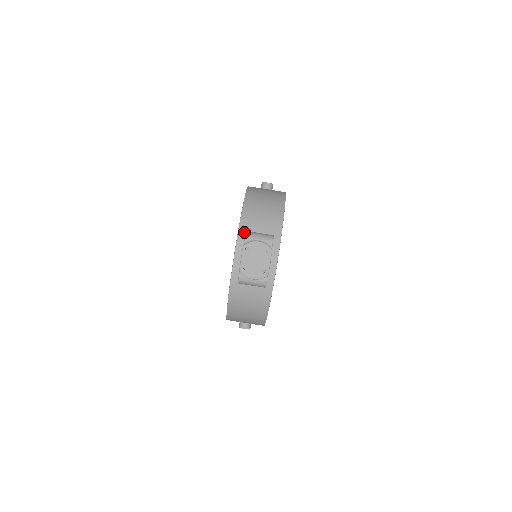
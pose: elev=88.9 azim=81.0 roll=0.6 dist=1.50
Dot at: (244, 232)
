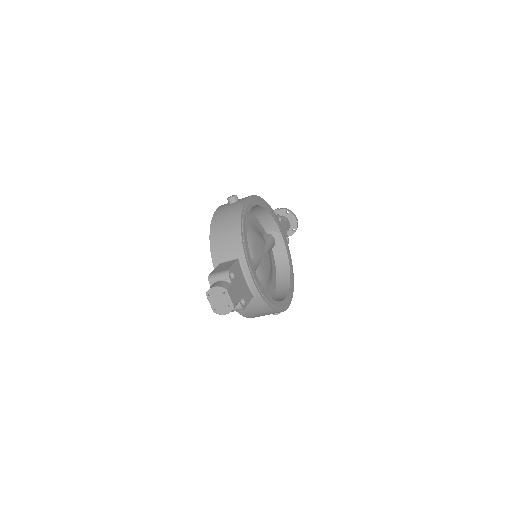
Dot at: (217, 265)
